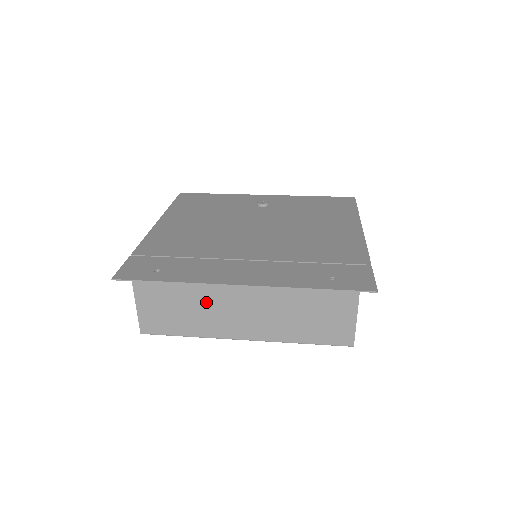
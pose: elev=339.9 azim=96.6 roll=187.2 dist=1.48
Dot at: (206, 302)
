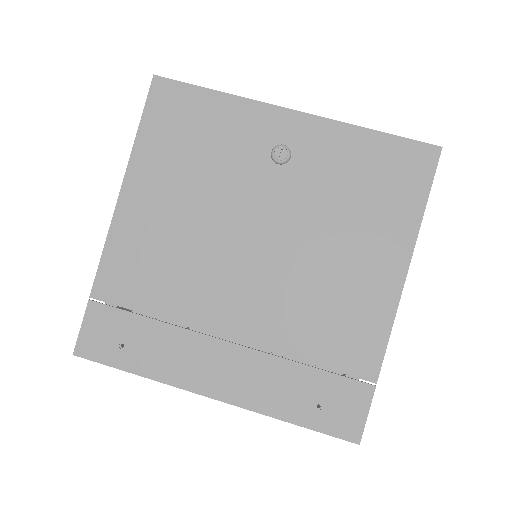
Dot at: occluded
